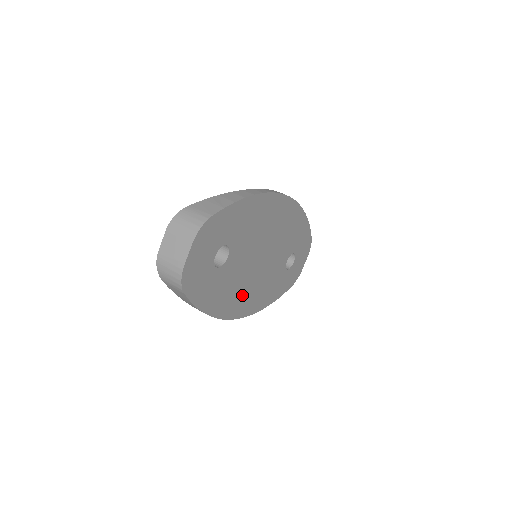
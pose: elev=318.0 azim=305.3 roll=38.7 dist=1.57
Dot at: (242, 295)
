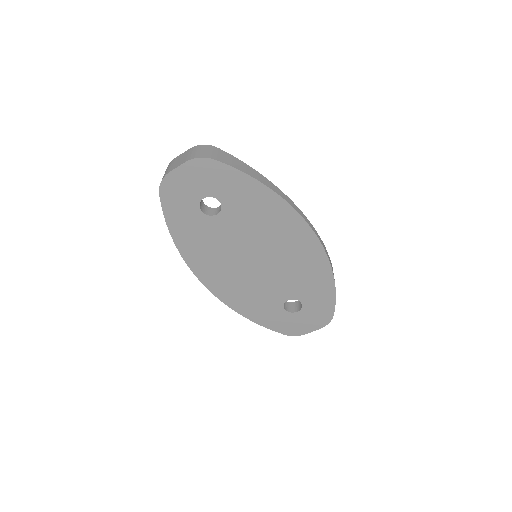
Dot at: (218, 269)
